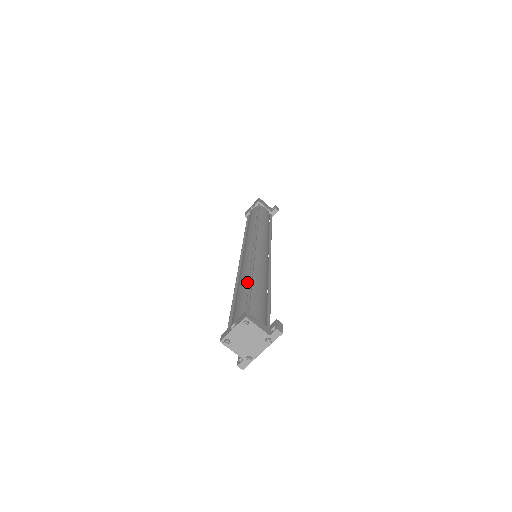
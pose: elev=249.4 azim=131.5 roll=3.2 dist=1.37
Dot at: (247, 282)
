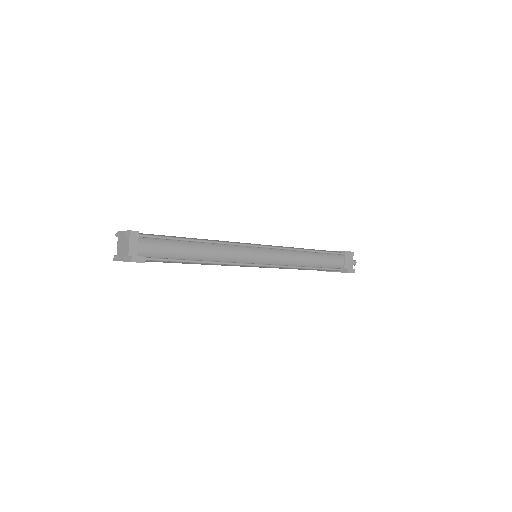
Dot at: (192, 239)
